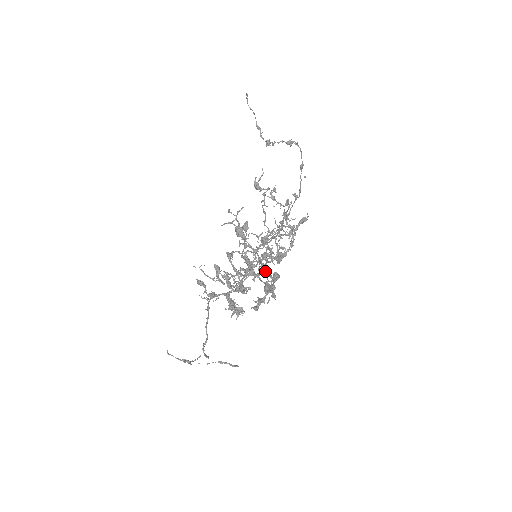
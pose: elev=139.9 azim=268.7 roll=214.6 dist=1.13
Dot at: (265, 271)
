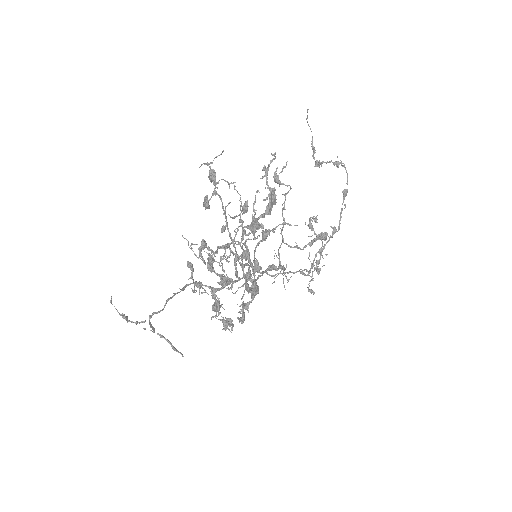
Dot at: (243, 251)
